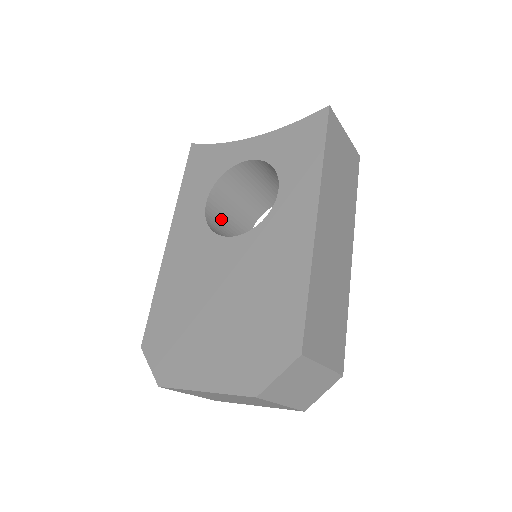
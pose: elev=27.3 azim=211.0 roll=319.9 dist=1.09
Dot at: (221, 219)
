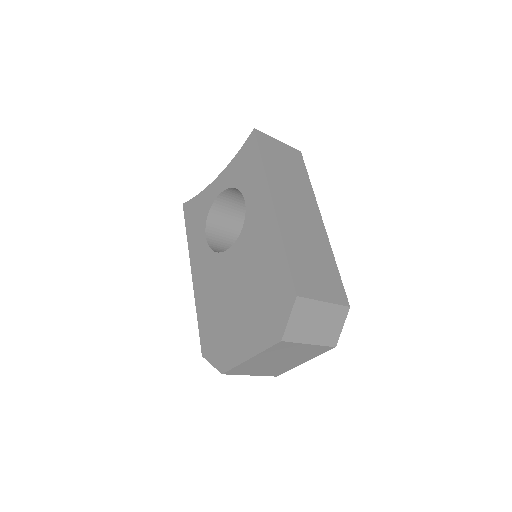
Dot at: (223, 244)
